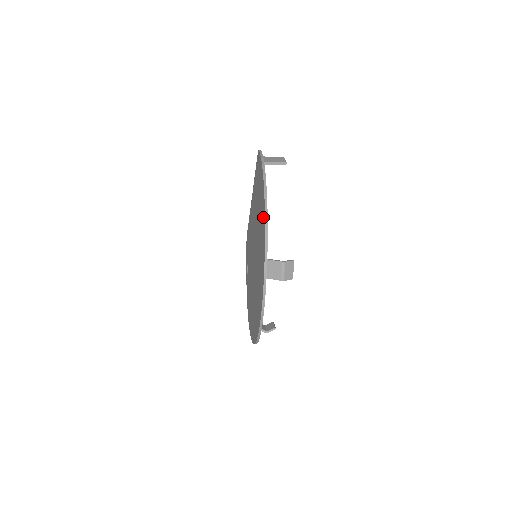
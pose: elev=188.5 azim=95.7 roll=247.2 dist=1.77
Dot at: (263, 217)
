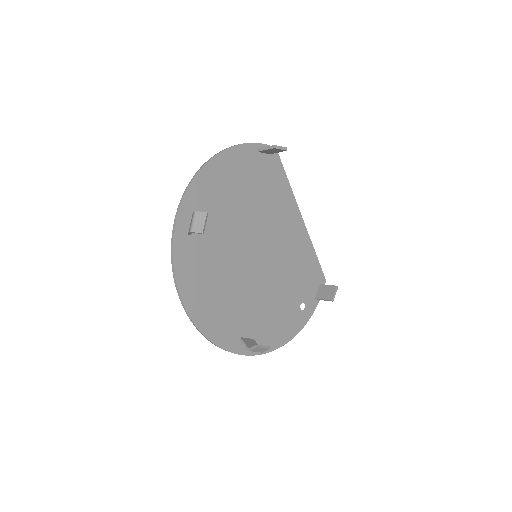
Dot at: (206, 178)
